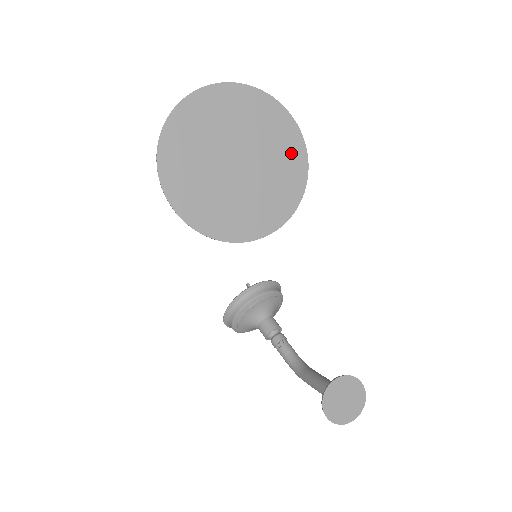
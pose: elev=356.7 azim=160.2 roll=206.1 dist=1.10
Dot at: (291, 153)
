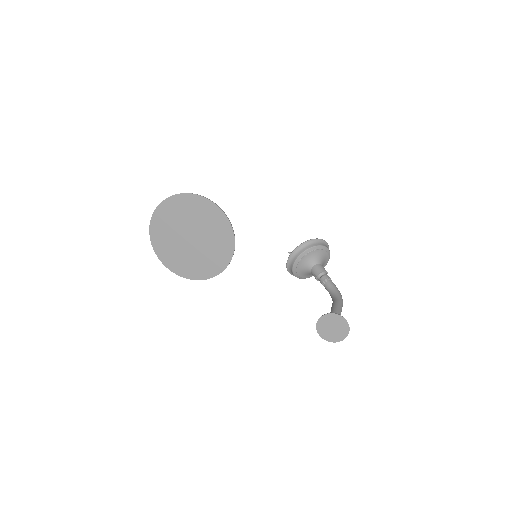
Dot at: (212, 215)
